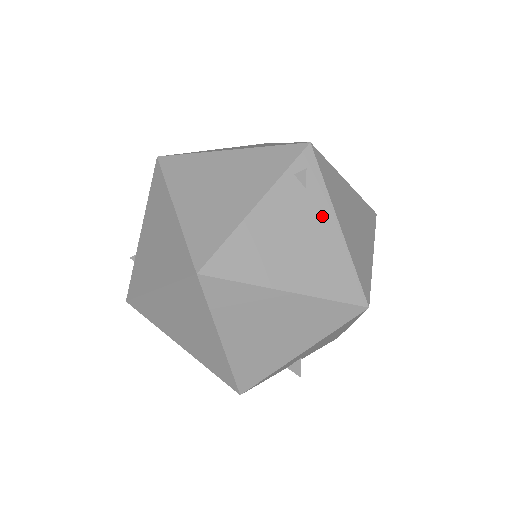
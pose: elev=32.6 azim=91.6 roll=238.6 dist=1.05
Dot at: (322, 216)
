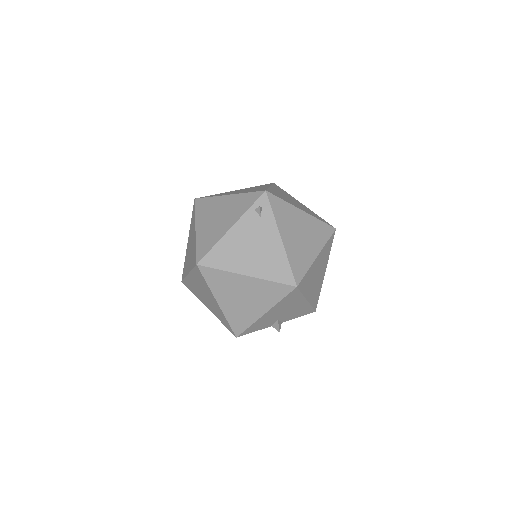
Dot at: (270, 233)
